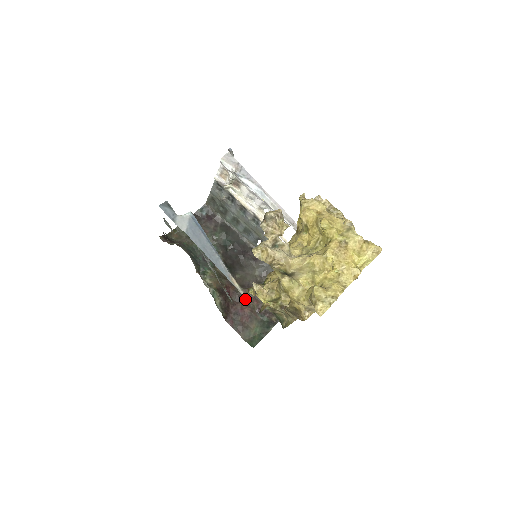
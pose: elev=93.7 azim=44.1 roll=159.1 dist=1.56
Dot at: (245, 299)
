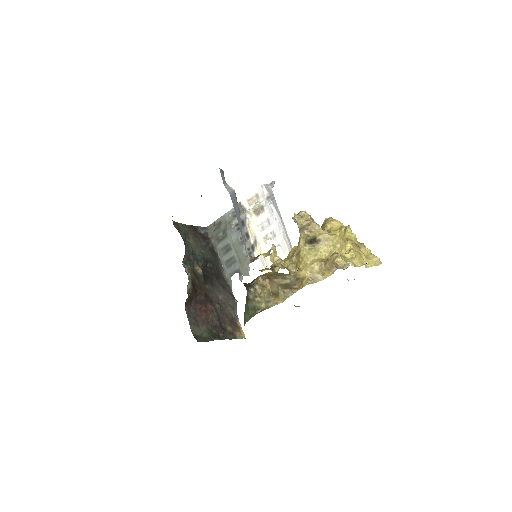
Dot at: (205, 305)
